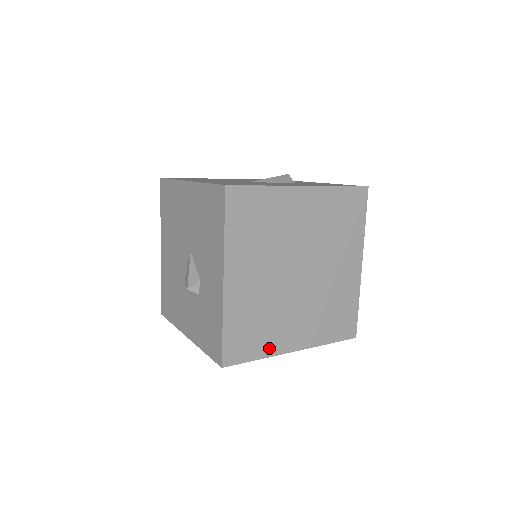
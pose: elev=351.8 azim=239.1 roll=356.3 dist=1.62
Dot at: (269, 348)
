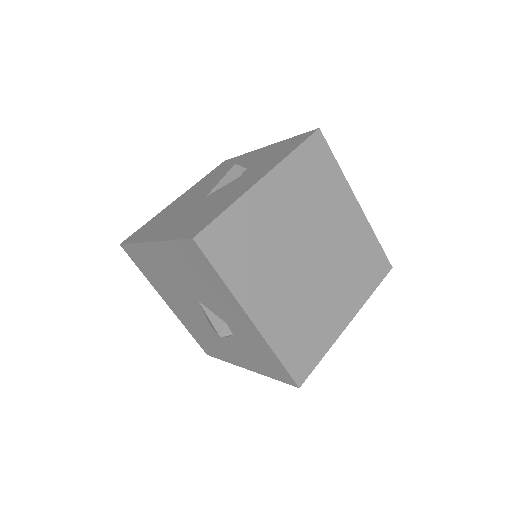
Dot at: (327, 339)
